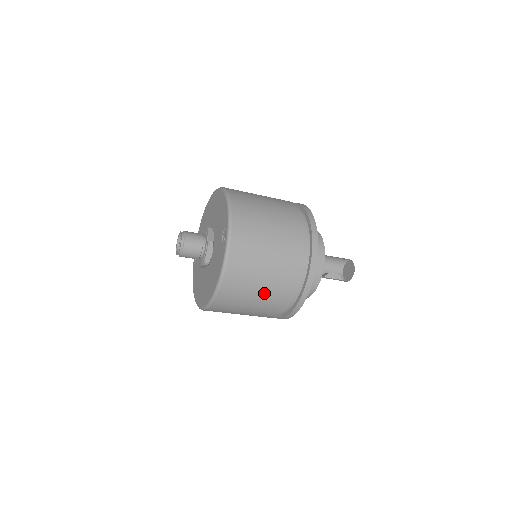
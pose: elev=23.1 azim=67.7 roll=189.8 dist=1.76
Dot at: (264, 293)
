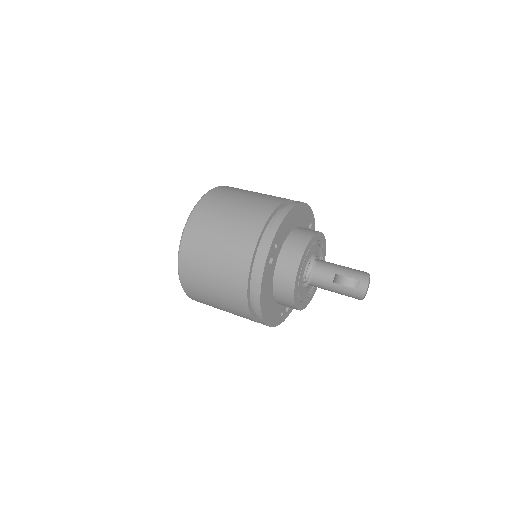
Dot at: occluded
